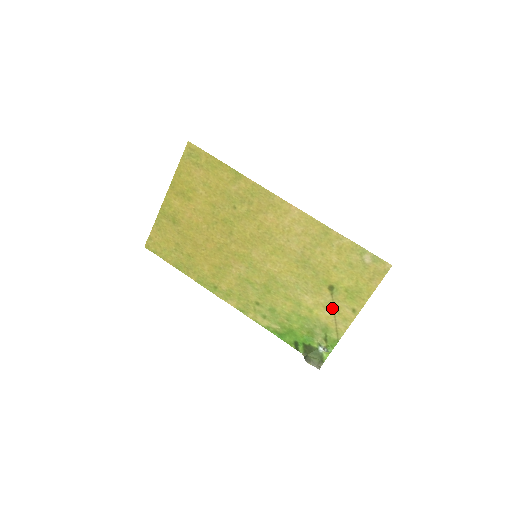
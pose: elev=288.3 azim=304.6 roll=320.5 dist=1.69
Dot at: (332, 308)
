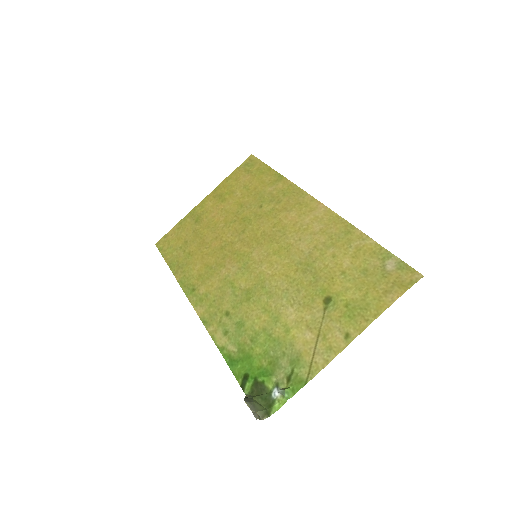
Dot at: (318, 329)
